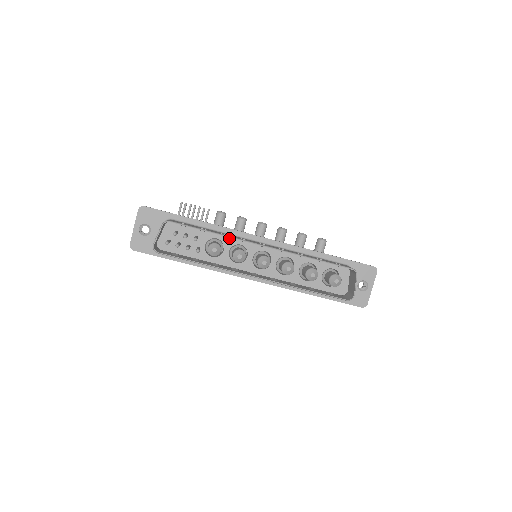
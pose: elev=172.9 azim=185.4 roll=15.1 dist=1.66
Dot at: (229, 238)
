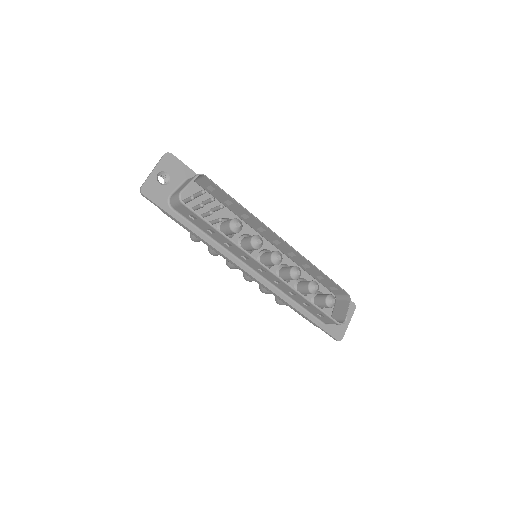
Dot at: (243, 224)
